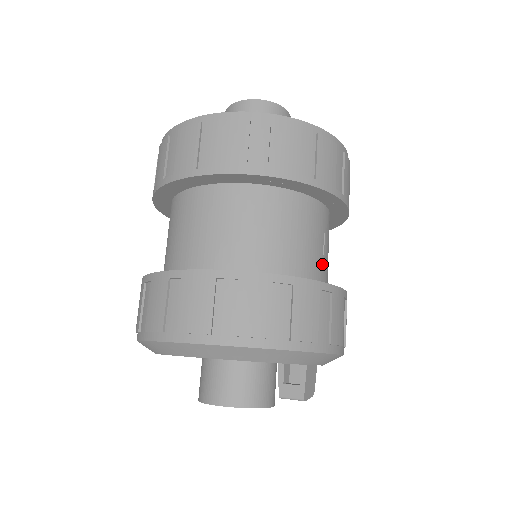
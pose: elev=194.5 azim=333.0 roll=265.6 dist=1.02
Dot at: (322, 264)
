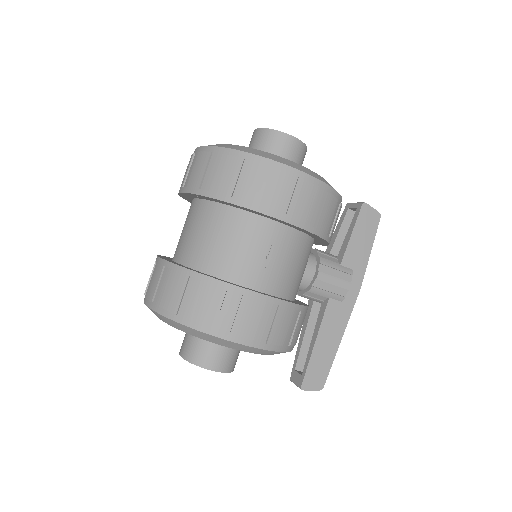
Dot at: (261, 271)
